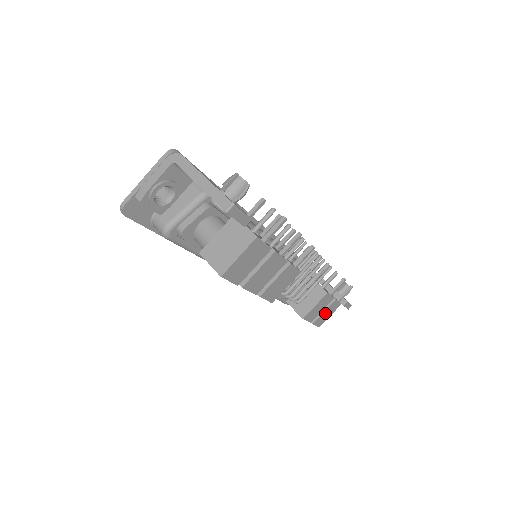
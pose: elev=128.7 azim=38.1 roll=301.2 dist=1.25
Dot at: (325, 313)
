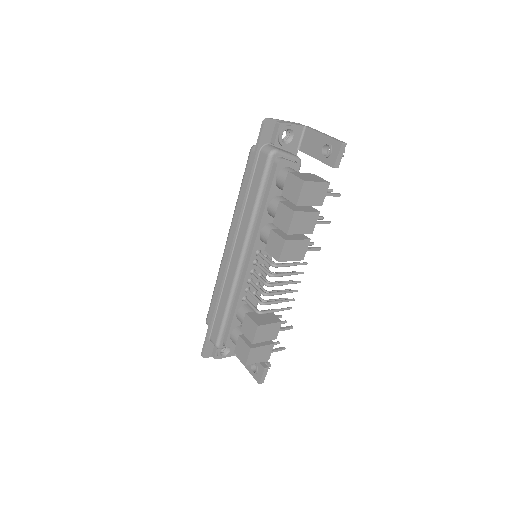
Dot at: (261, 350)
